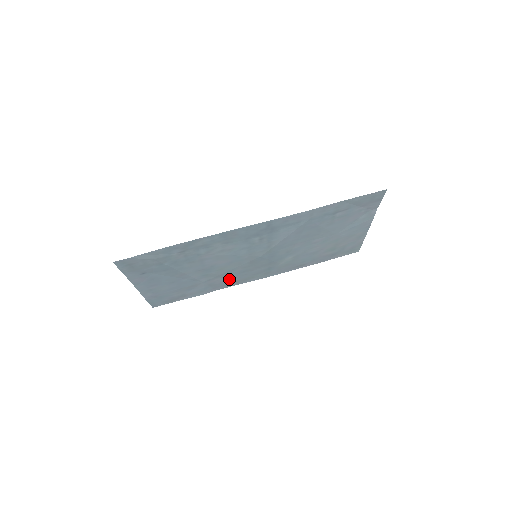
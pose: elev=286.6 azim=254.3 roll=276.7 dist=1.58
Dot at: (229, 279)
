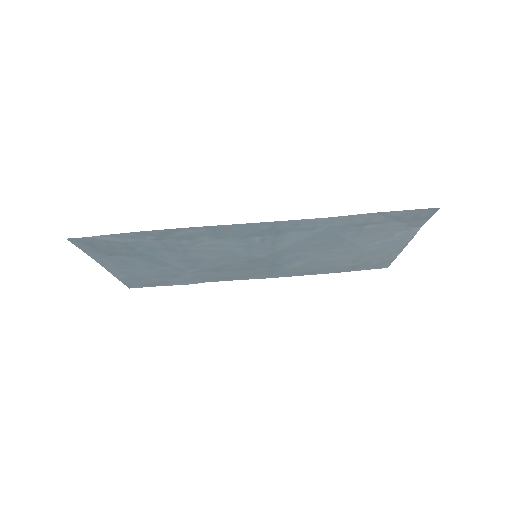
Dot at: (222, 274)
